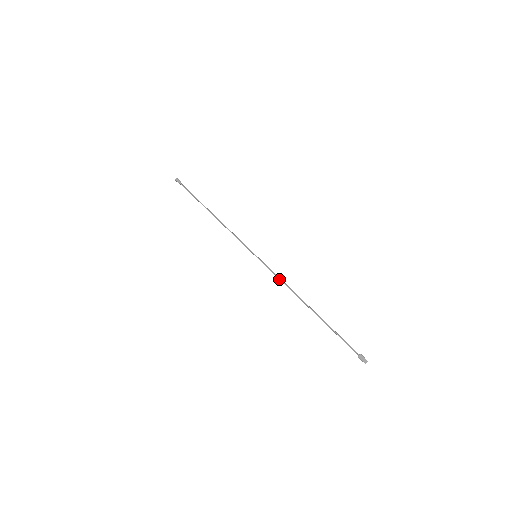
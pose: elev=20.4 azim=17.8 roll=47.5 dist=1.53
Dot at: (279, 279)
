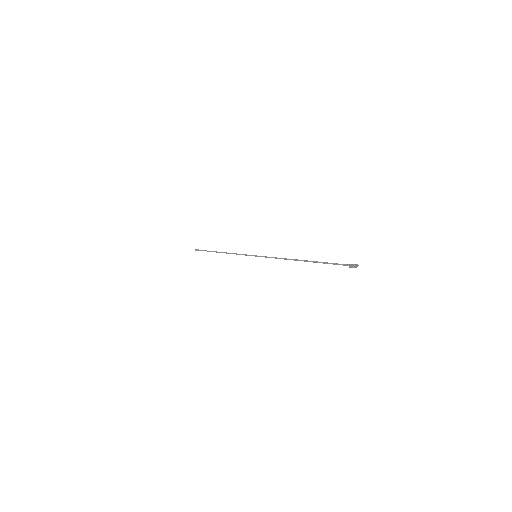
Dot at: (275, 258)
